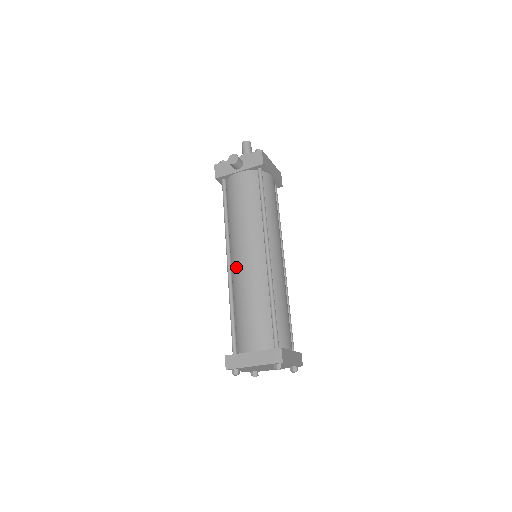
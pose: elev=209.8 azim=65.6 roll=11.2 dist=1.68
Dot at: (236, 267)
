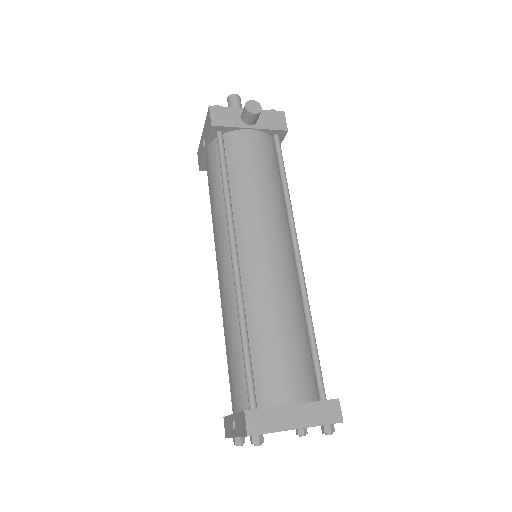
Dot at: (251, 265)
